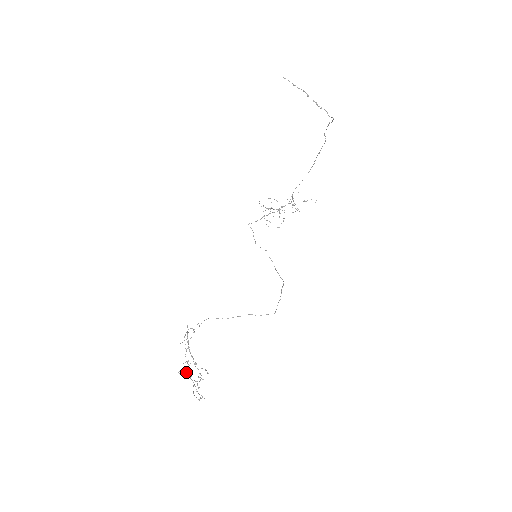
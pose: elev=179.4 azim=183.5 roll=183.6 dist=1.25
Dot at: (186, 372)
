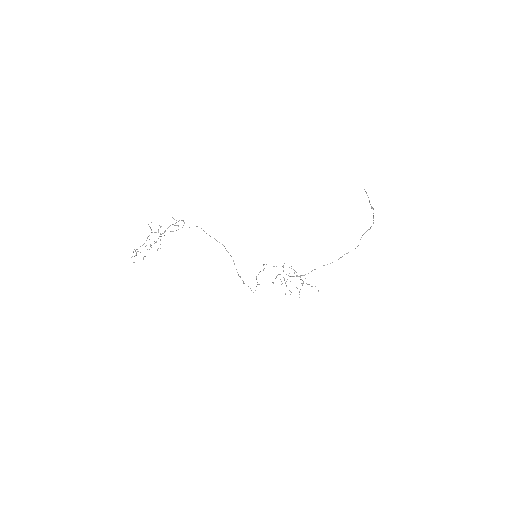
Dot at: occluded
